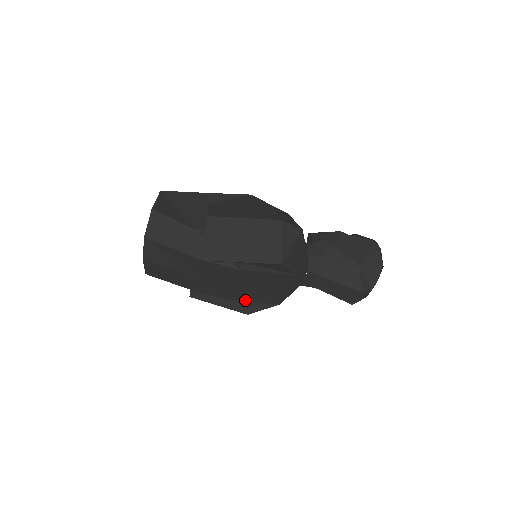
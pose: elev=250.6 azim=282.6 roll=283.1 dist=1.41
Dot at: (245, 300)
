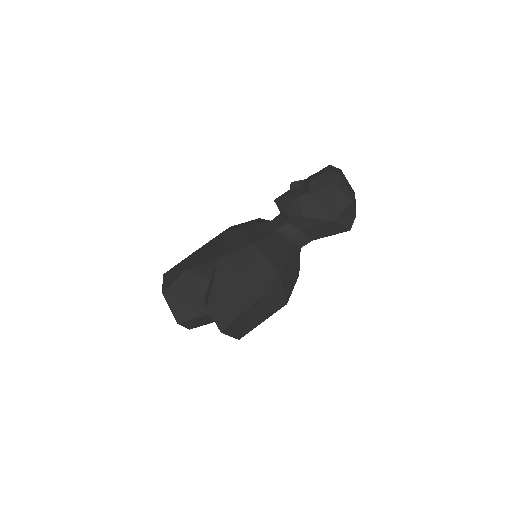
Dot at: occluded
